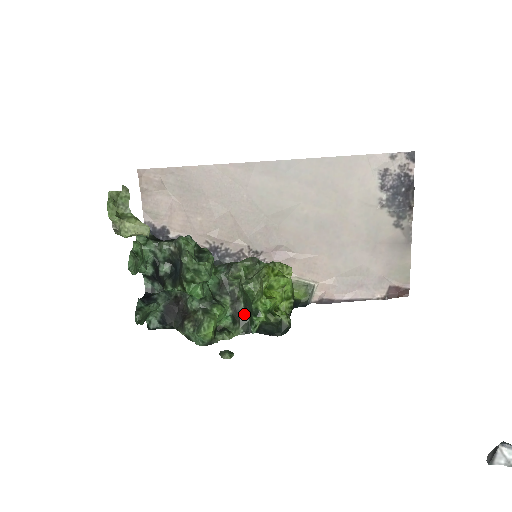
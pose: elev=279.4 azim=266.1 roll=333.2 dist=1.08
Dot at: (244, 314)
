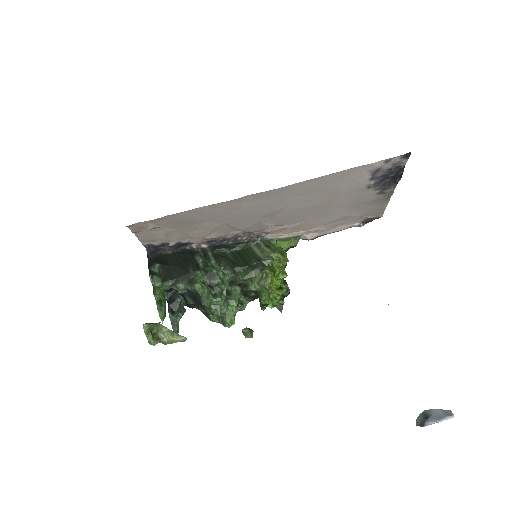
Dot at: (252, 293)
